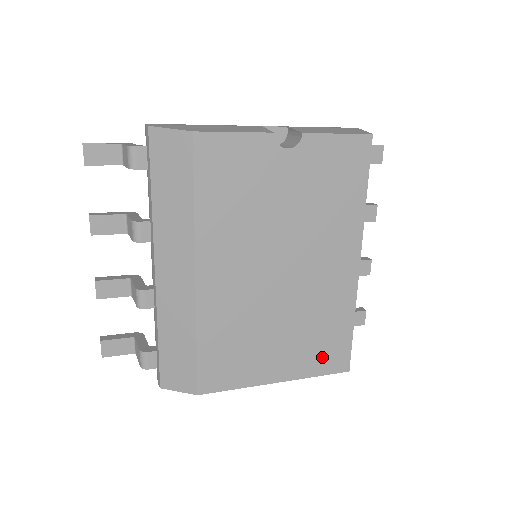
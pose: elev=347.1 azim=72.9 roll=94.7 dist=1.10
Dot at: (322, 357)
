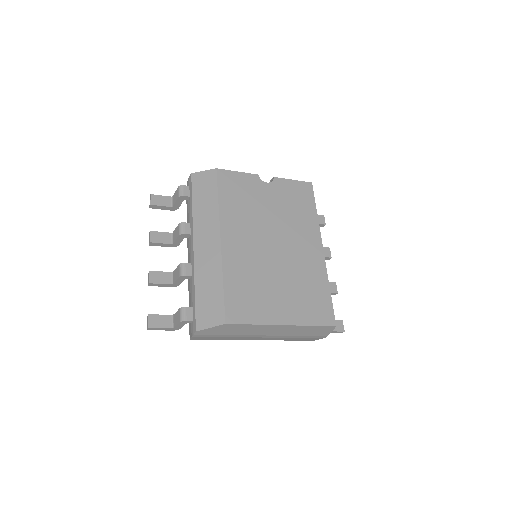
Dot at: (313, 311)
